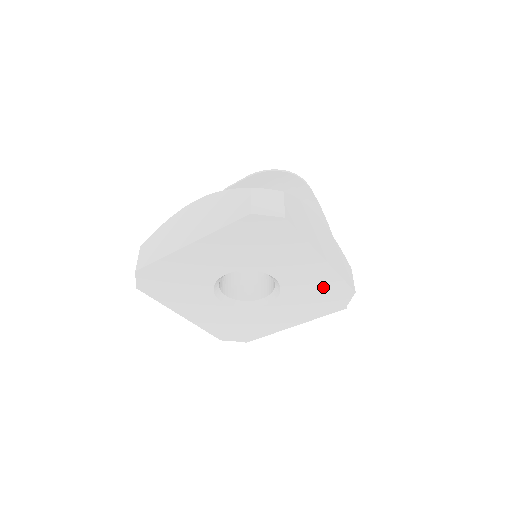
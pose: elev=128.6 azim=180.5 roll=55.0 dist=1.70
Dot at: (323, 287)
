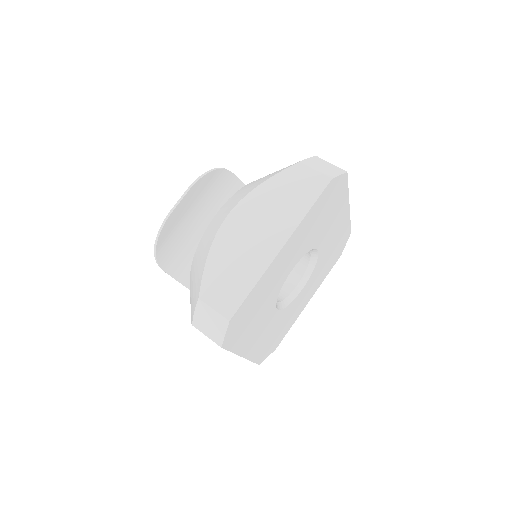
Dot at: (338, 240)
